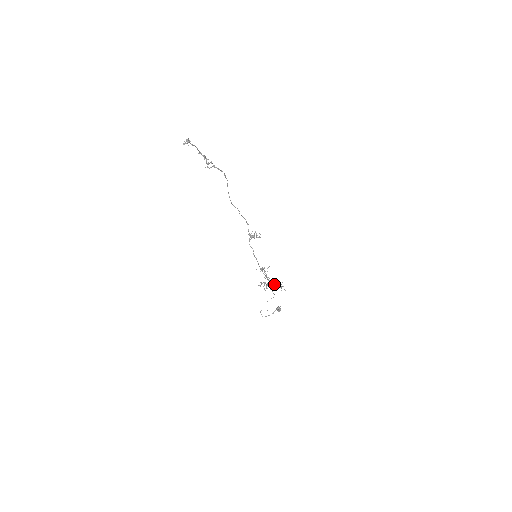
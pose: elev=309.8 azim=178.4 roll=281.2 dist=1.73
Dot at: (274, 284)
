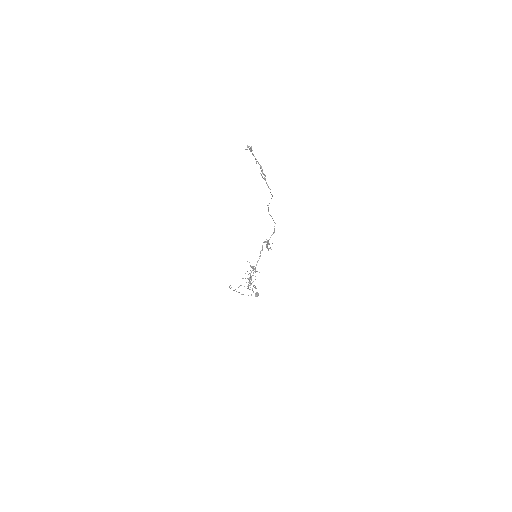
Dot at: (251, 283)
